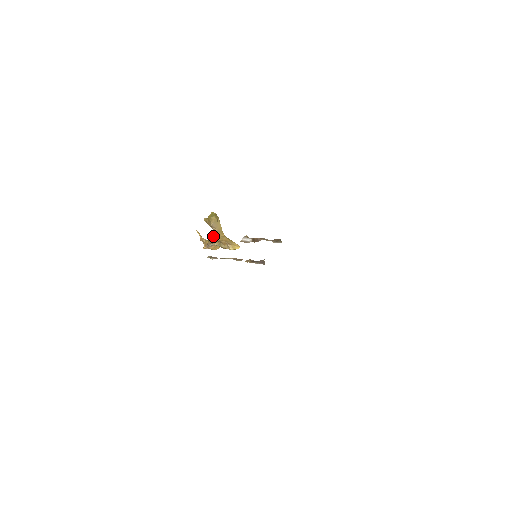
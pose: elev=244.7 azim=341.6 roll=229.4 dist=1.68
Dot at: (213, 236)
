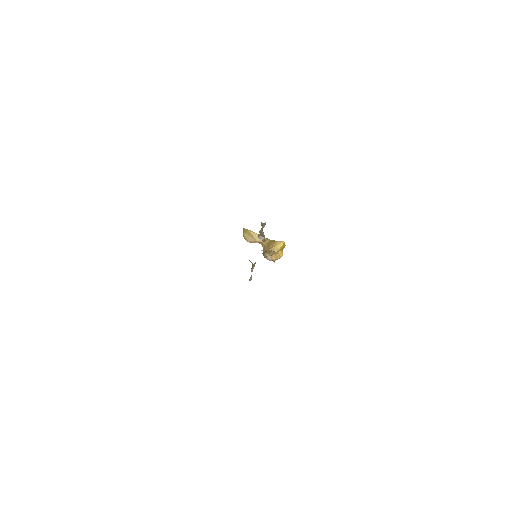
Dot at: occluded
